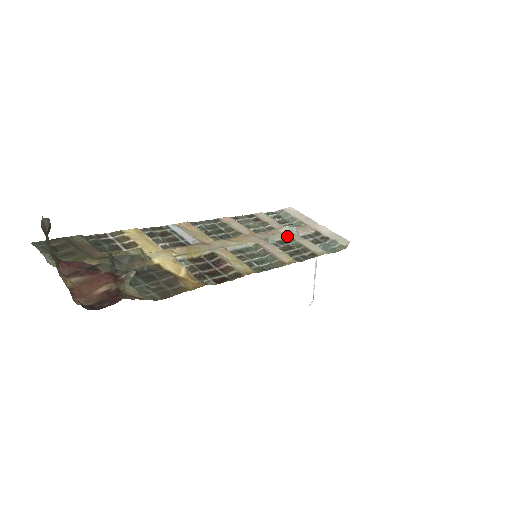
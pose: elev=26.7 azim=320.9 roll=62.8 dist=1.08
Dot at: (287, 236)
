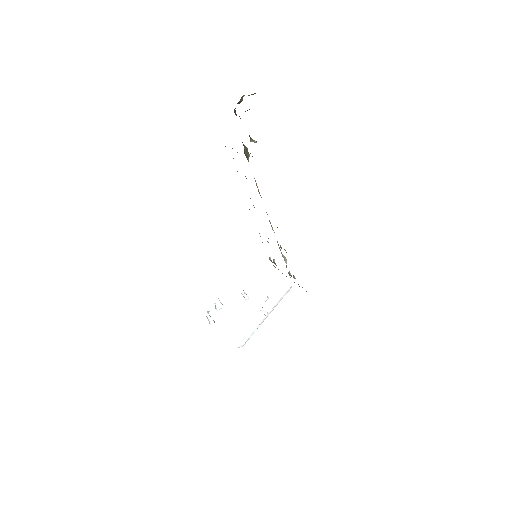
Dot at: (283, 257)
